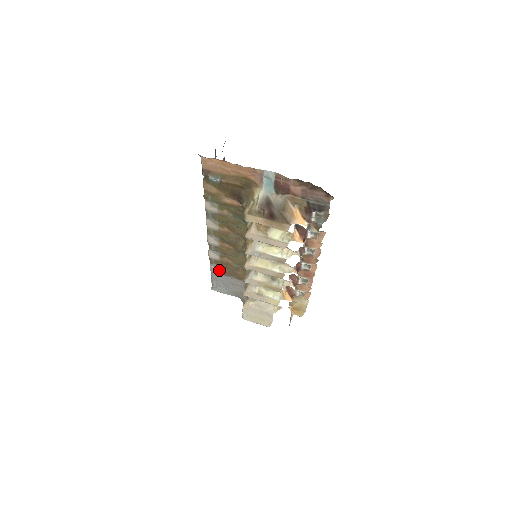
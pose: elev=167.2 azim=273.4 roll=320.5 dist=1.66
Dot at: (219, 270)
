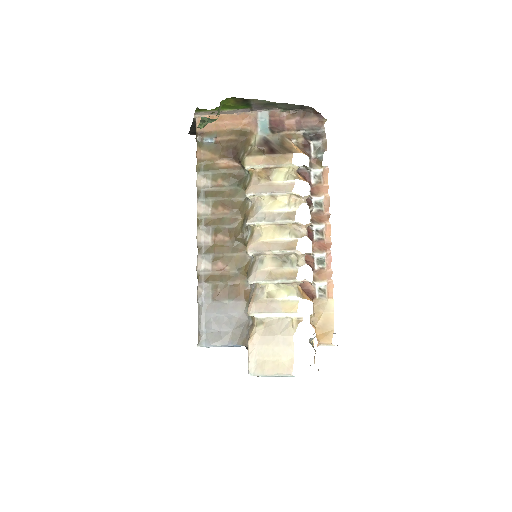
Dot at: (210, 293)
